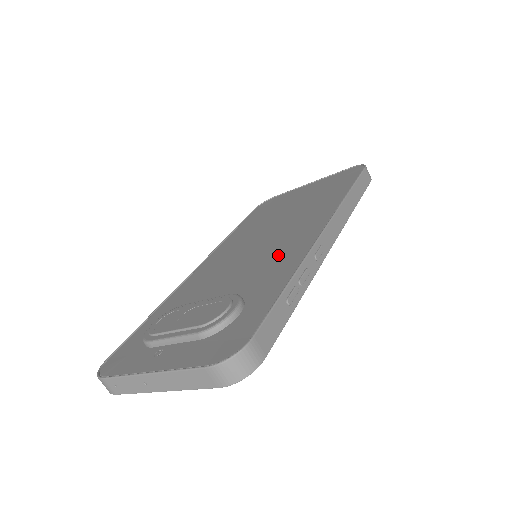
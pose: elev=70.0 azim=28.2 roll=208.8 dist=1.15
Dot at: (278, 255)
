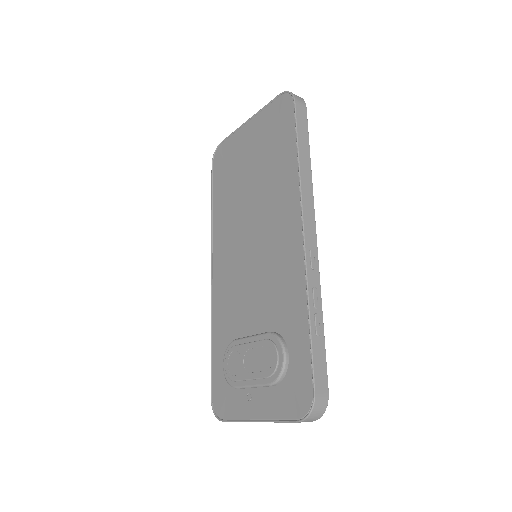
Dot at: (279, 269)
